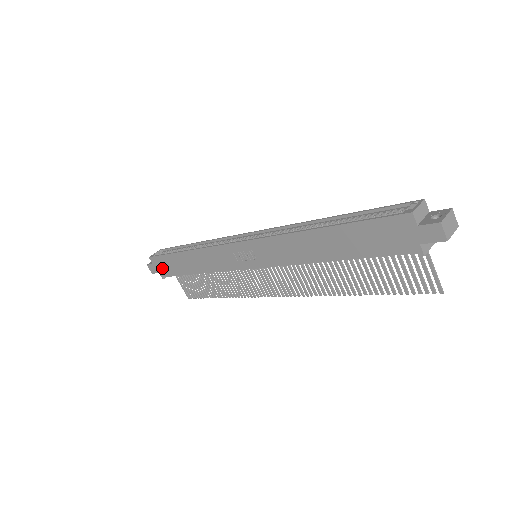
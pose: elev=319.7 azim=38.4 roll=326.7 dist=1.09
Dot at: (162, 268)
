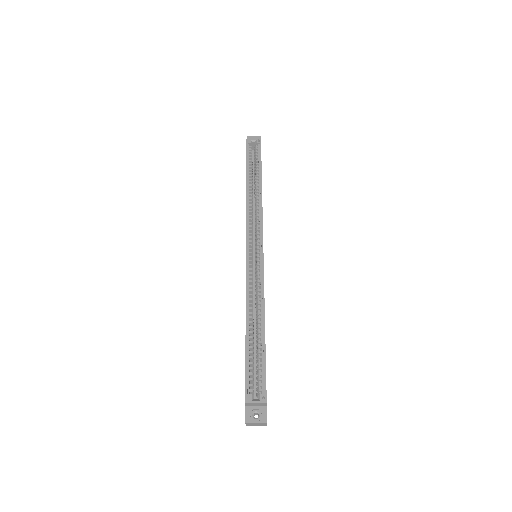
Dot at: occluded
